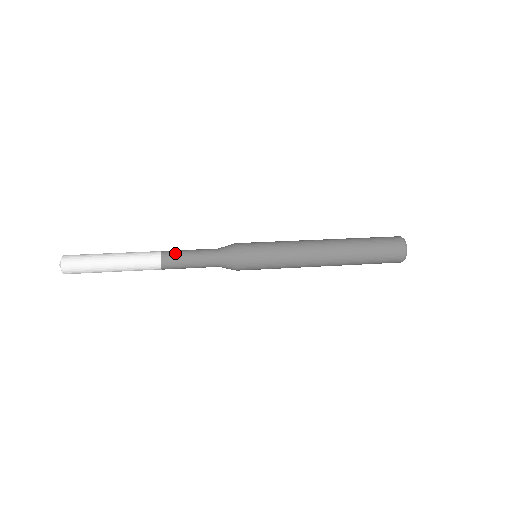
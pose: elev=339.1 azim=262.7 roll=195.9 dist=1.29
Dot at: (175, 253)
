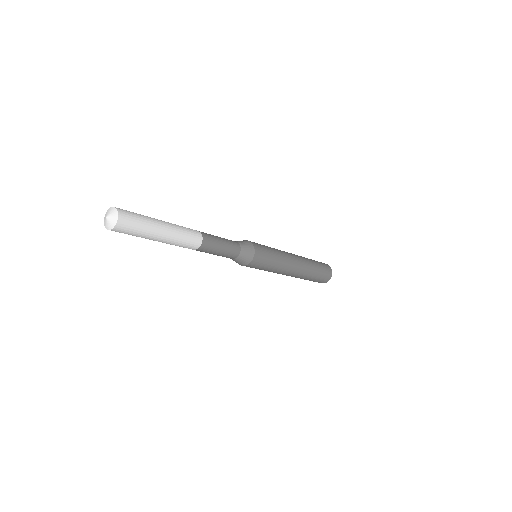
Dot at: (212, 237)
